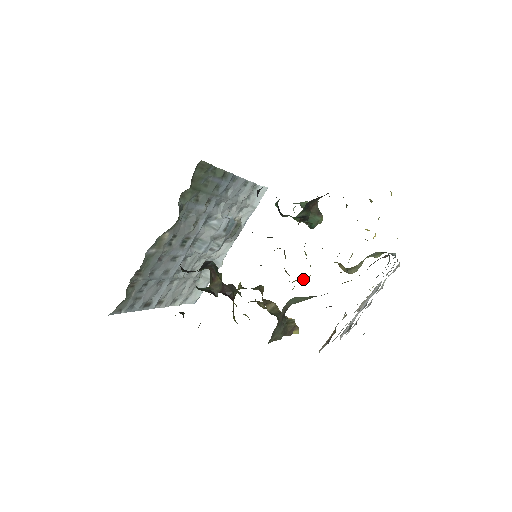
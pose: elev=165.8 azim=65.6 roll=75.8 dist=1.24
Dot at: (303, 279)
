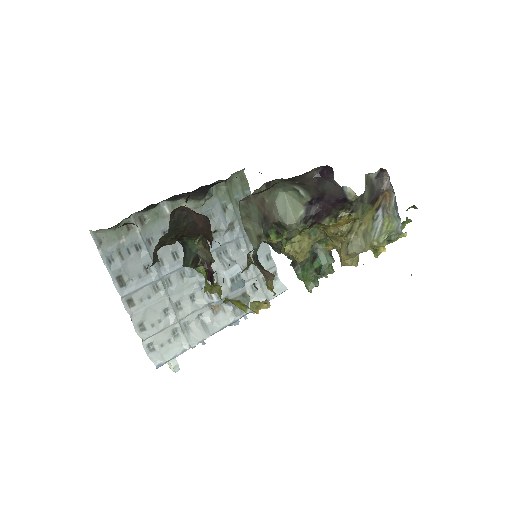
Dot at: (298, 245)
